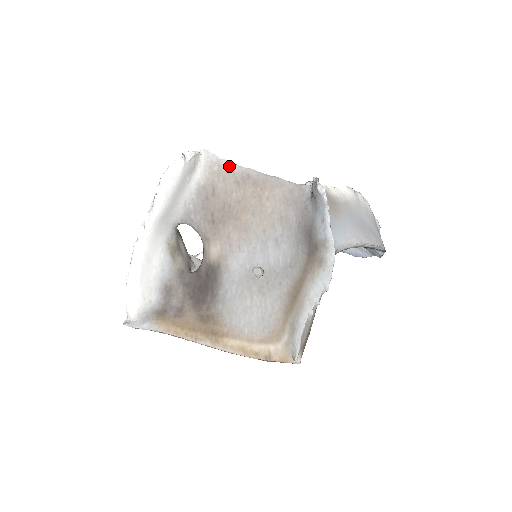
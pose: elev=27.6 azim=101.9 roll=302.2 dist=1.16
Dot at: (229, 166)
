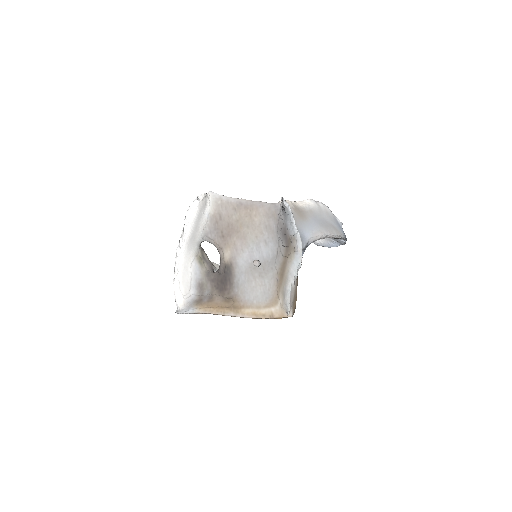
Dot at: (228, 199)
